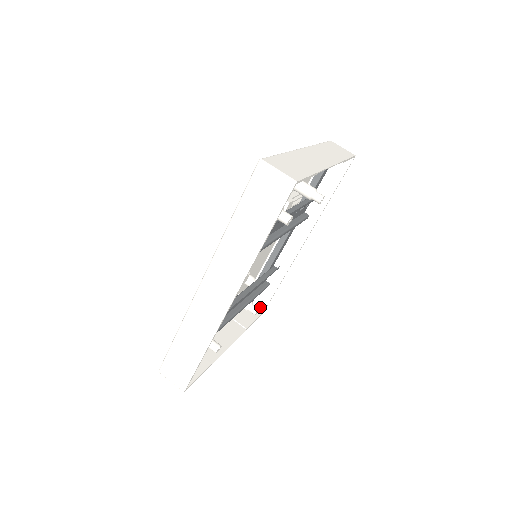
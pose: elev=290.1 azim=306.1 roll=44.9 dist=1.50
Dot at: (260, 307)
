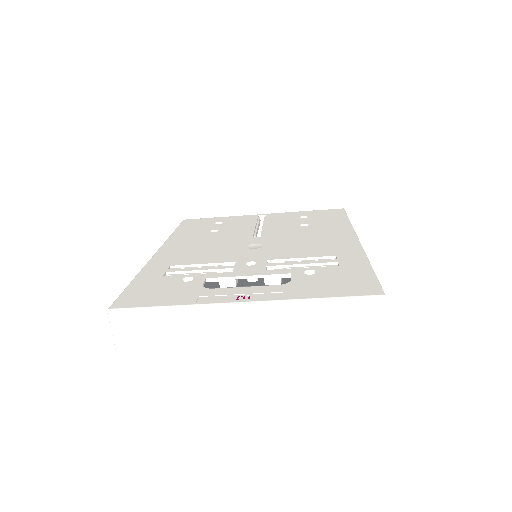
Dot at: occluded
